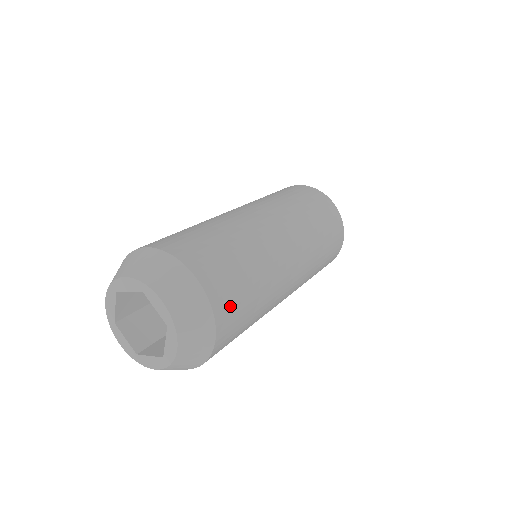
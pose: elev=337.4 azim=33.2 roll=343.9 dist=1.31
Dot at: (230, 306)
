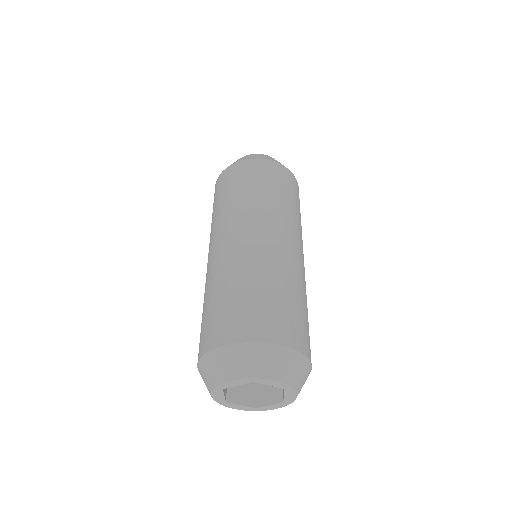
Dot at: (306, 338)
